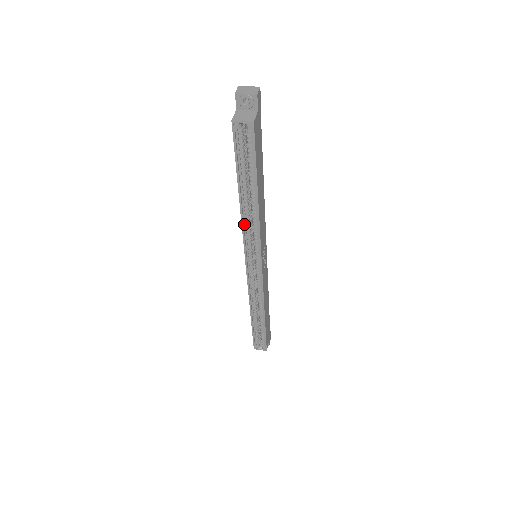
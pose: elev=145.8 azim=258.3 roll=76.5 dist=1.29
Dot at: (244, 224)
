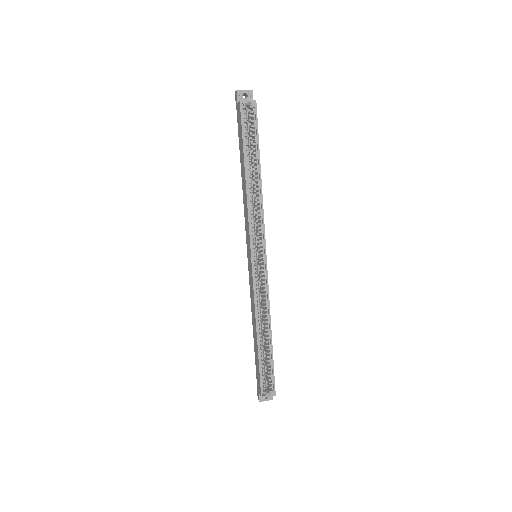
Dot at: (249, 207)
